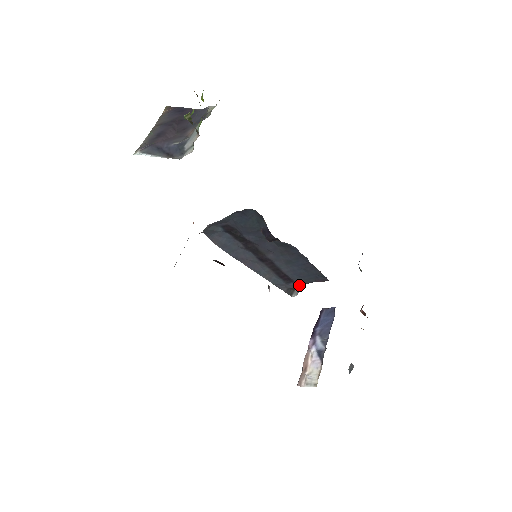
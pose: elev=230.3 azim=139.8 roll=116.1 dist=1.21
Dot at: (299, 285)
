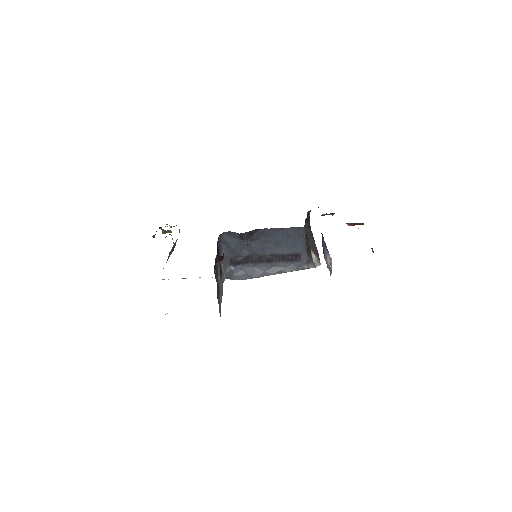
Dot at: (305, 253)
